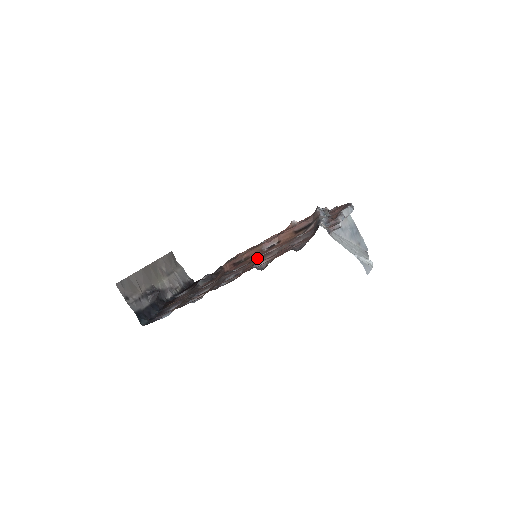
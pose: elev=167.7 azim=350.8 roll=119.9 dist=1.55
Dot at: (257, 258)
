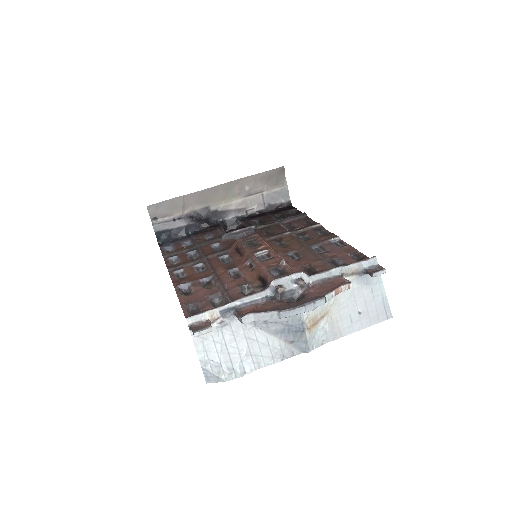
Dot at: (233, 266)
